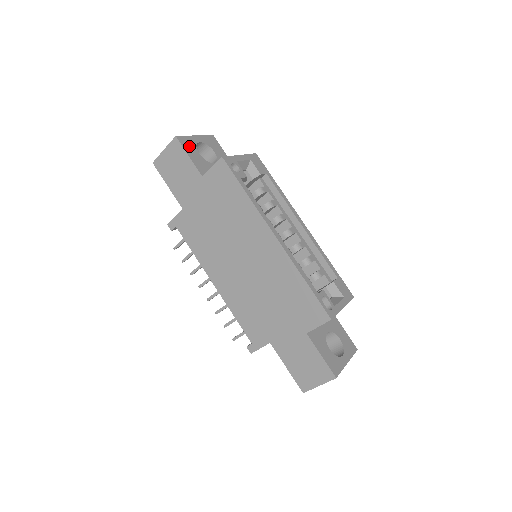
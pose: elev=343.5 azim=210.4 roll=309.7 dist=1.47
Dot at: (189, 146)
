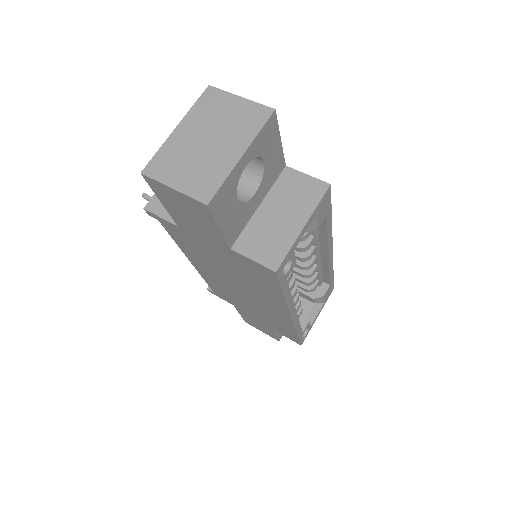
Dot at: (225, 202)
